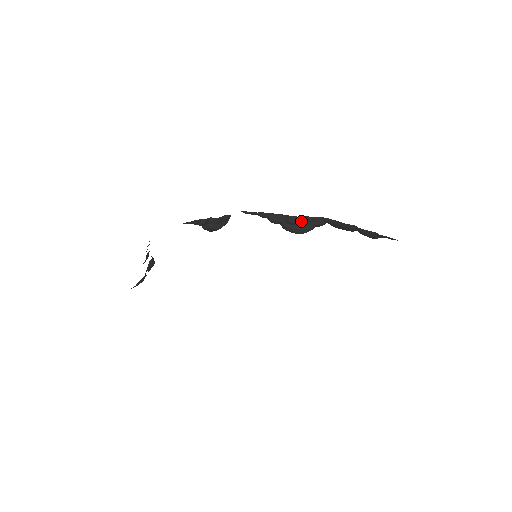
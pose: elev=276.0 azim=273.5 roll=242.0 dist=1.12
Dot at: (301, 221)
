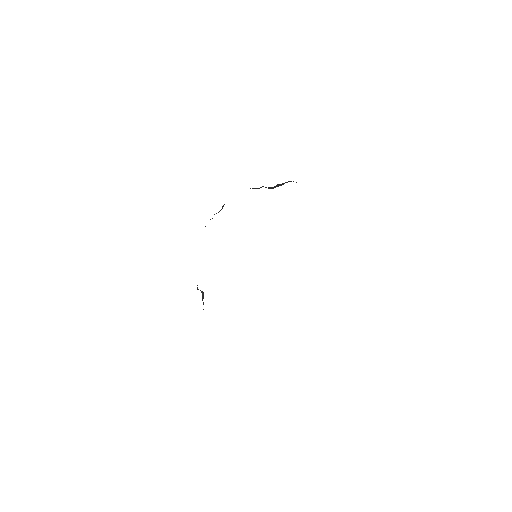
Dot at: (276, 186)
